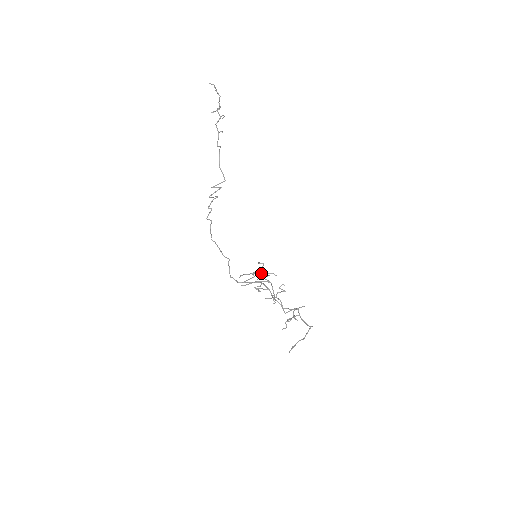
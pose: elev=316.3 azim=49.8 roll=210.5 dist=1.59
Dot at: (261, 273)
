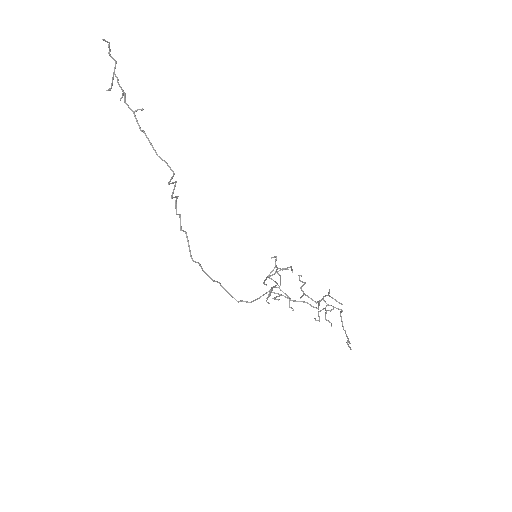
Dot at: (271, 275)
